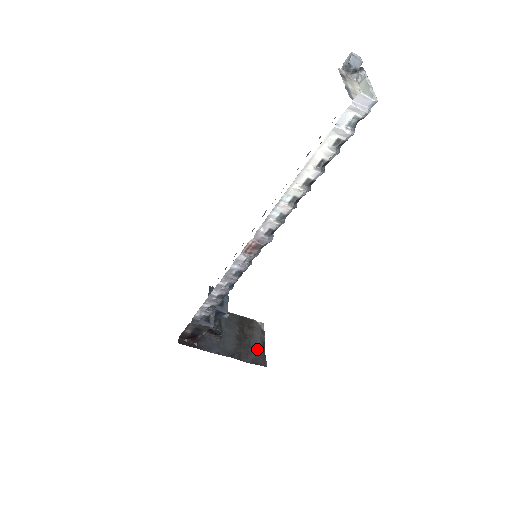
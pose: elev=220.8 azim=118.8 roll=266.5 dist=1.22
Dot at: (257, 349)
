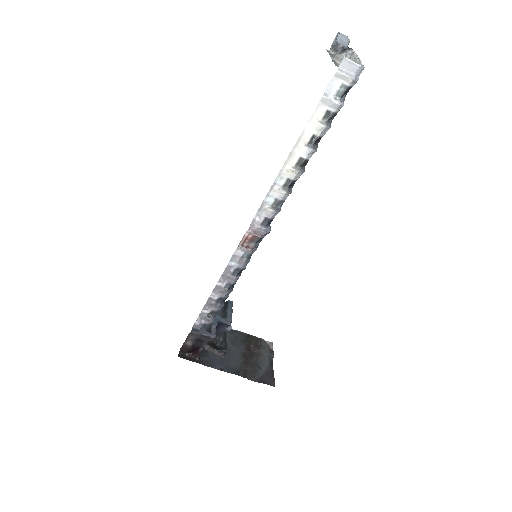
Dot at: (265, 368)
